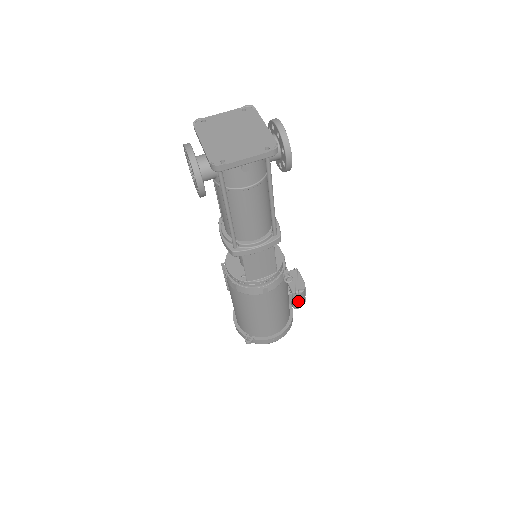
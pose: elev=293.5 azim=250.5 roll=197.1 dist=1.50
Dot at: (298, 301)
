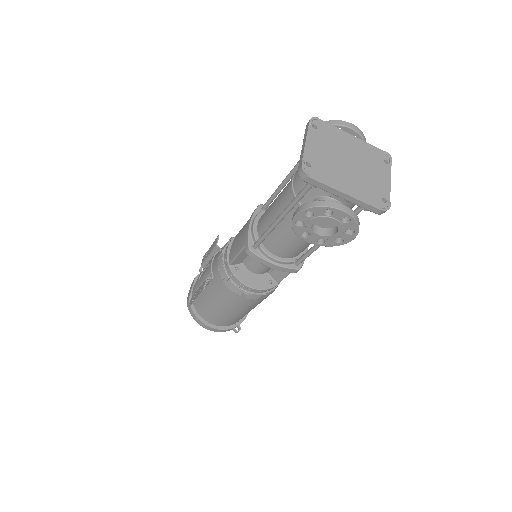
Dot at: occluded
